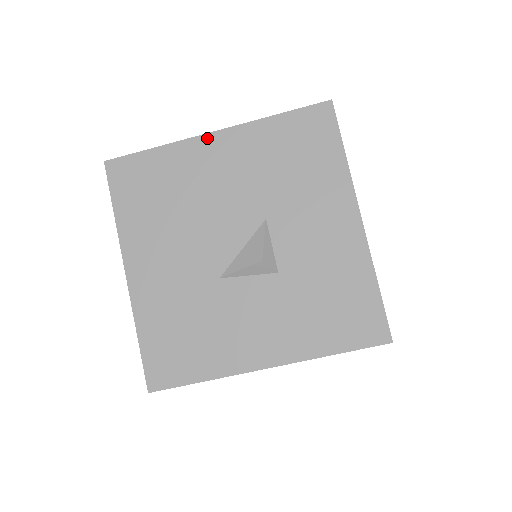
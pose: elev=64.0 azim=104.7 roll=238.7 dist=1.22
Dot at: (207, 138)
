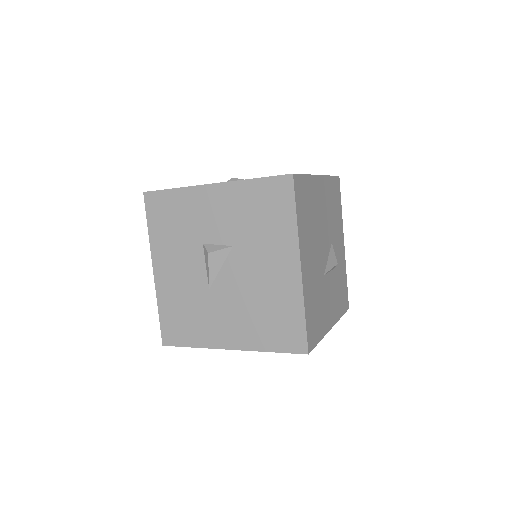
Dot at: (226, 348)
